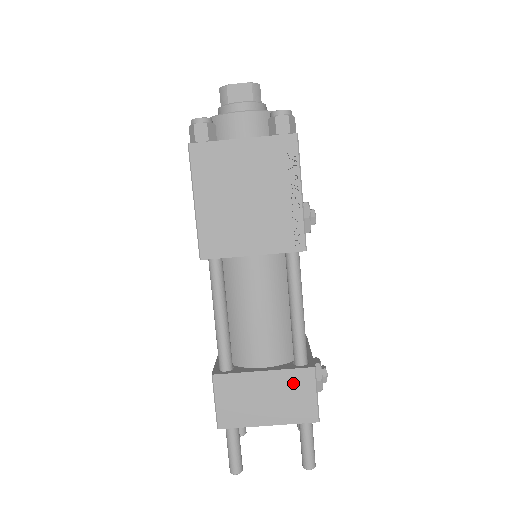
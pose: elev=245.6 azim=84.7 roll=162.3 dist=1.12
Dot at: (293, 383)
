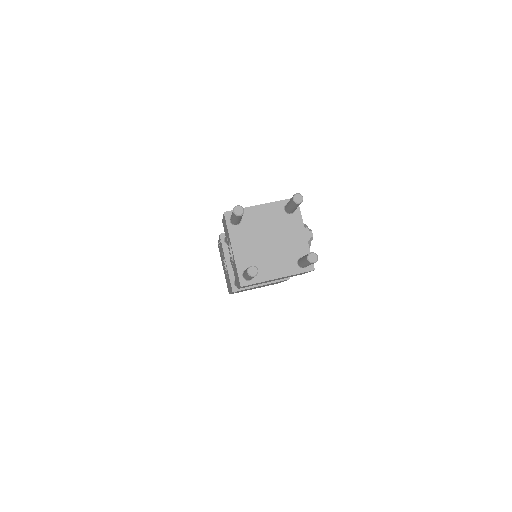
Dot at: occluded
